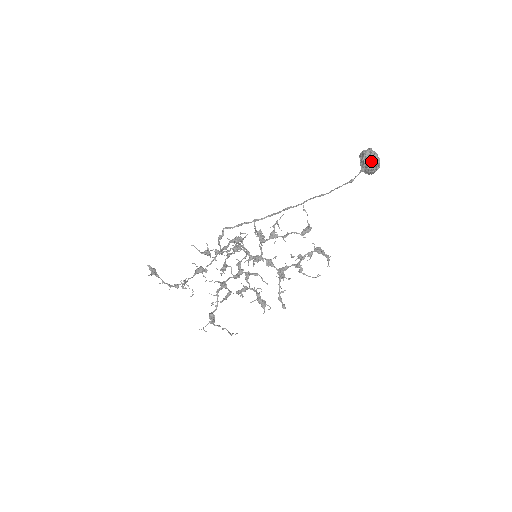
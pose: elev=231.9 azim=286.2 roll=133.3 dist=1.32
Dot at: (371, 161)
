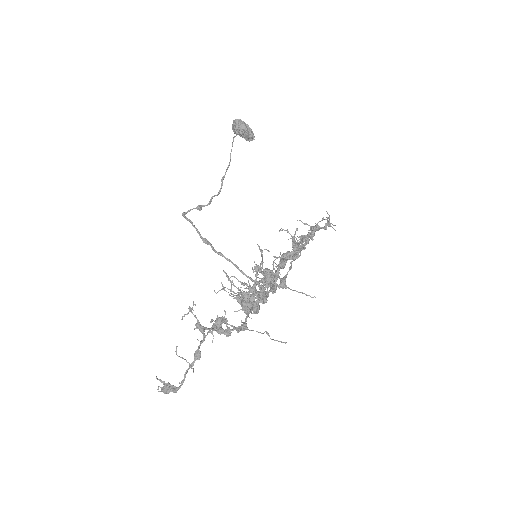
Dot at: (235, 120)
